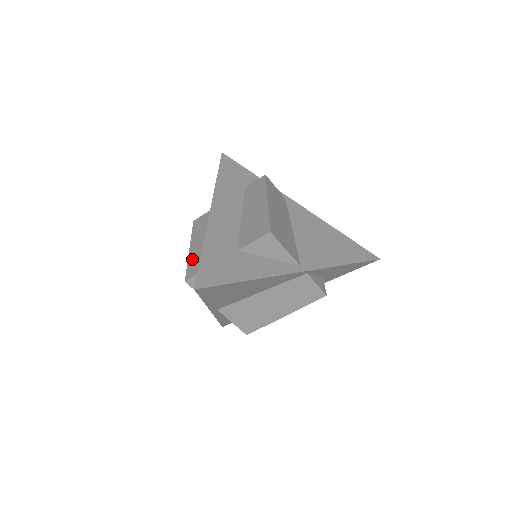
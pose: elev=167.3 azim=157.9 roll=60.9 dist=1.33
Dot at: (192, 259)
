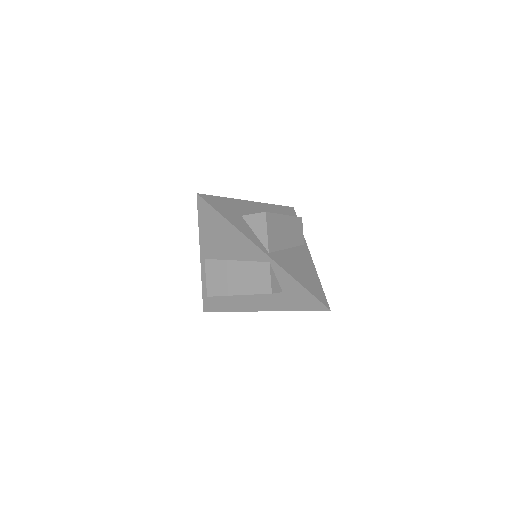
Dot at: occluded
